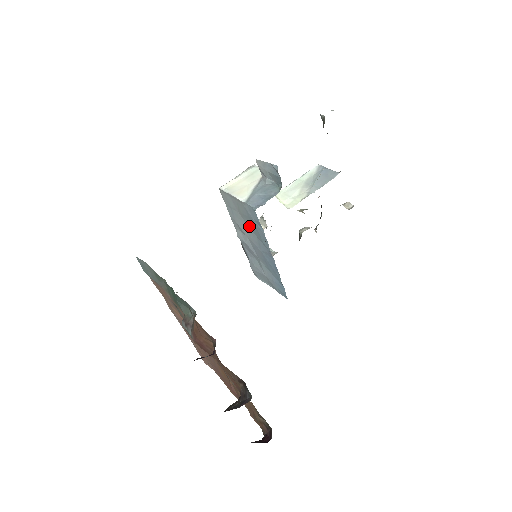
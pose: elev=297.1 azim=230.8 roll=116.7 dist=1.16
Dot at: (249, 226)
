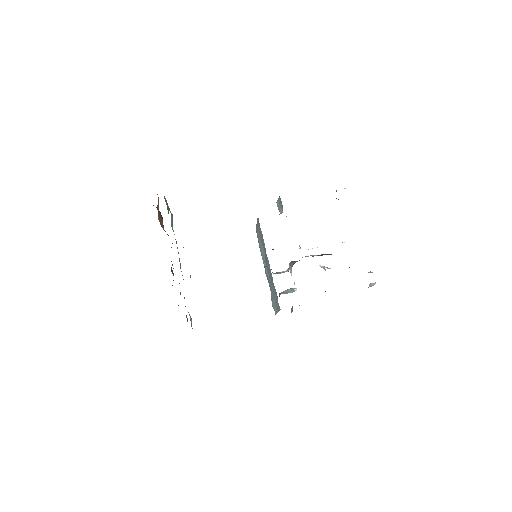
Dot at: (263, 246)
